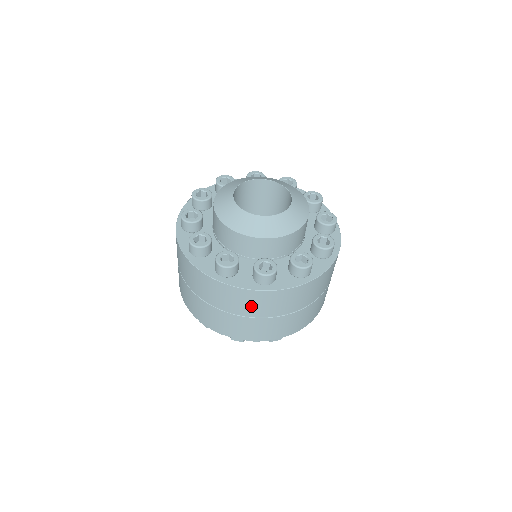
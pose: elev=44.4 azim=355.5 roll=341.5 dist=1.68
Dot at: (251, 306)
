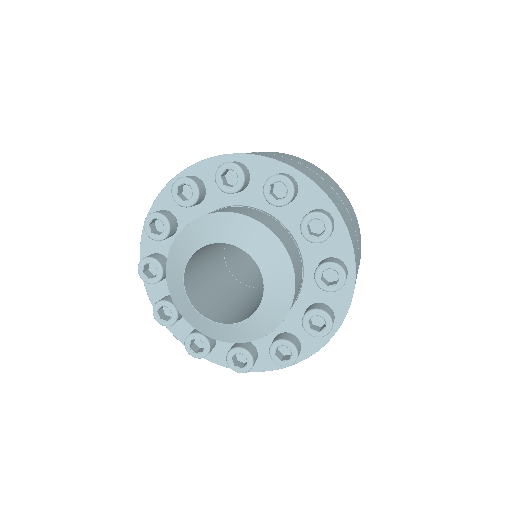
Dot at: occluded
